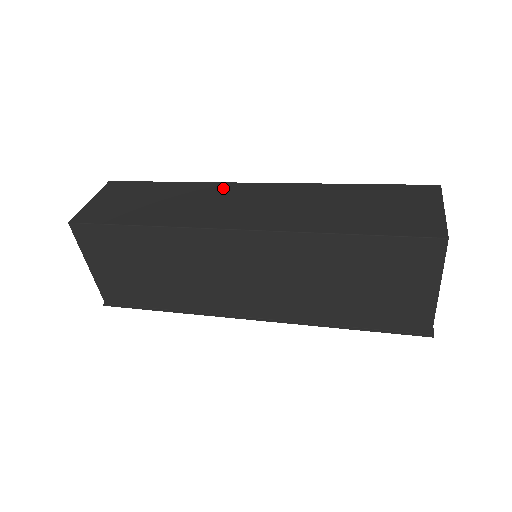
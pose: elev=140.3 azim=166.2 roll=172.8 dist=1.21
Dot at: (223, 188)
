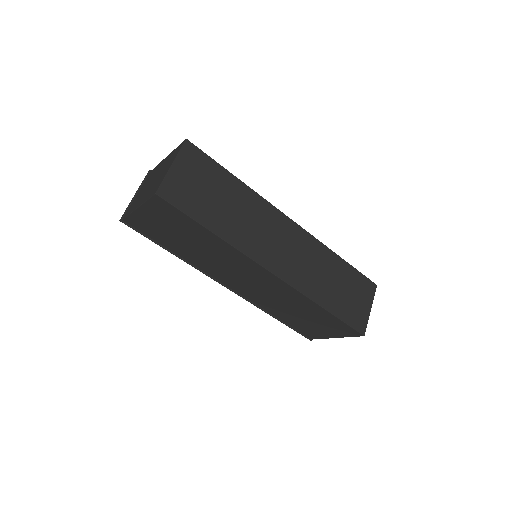
Dot at: (272, 214)
